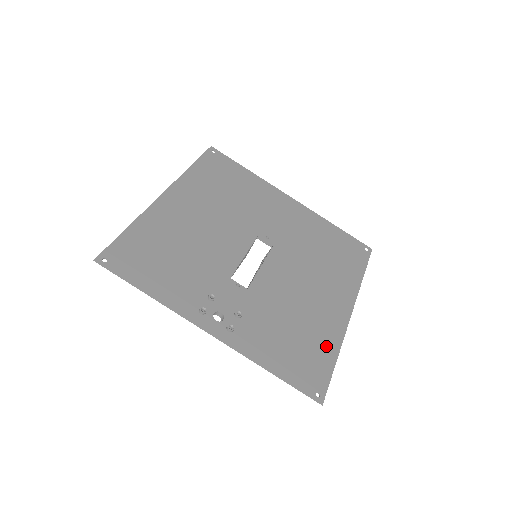
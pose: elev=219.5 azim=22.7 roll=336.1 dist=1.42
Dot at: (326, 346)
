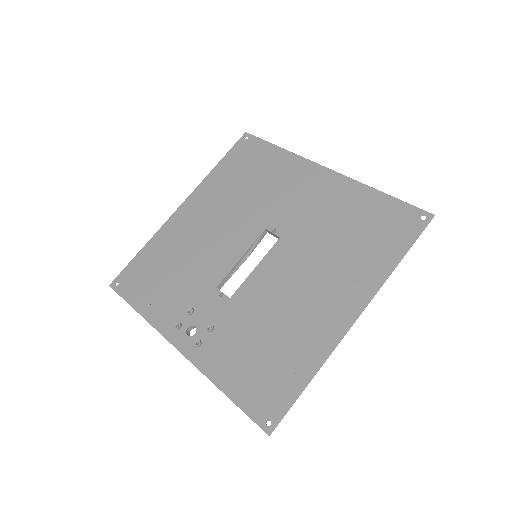
Dot at: (301, 364)
